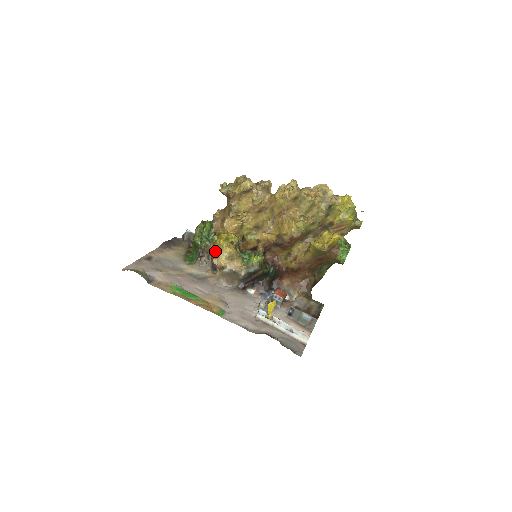
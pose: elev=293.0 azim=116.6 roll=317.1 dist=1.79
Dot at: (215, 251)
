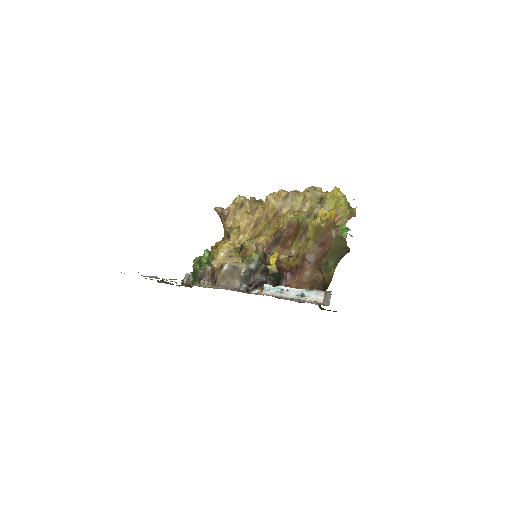
Dot at: occluded
